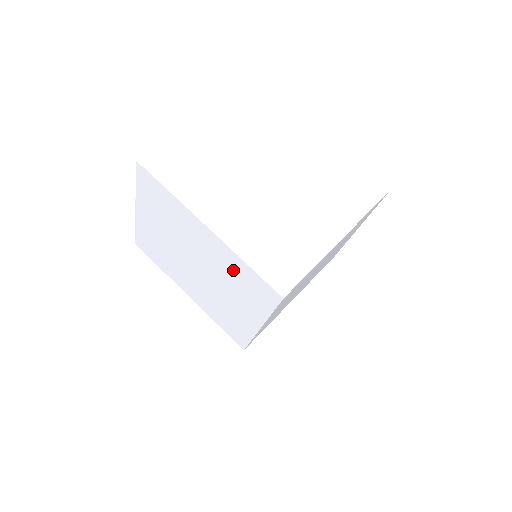
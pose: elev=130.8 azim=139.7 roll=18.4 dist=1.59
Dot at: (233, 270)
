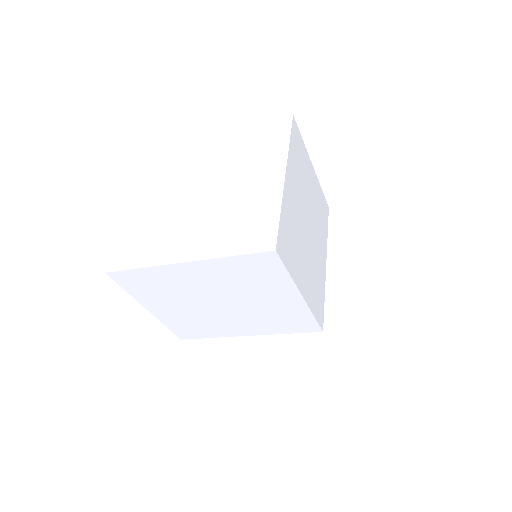
Dot at: (233, 274)
